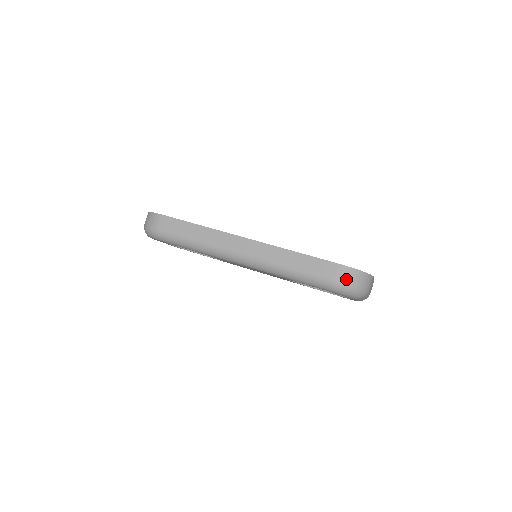
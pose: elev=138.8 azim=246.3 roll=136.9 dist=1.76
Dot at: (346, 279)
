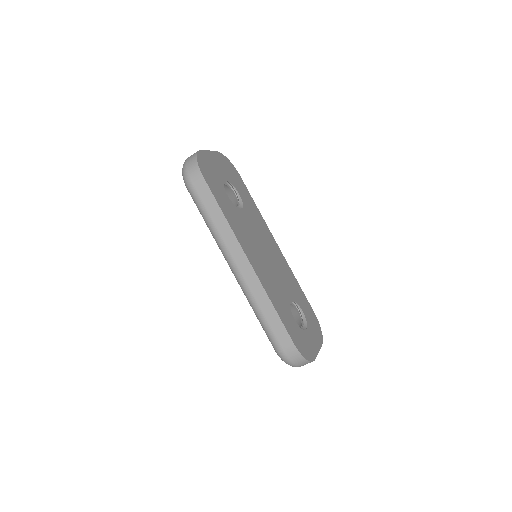
Dot at: (290, 357)
